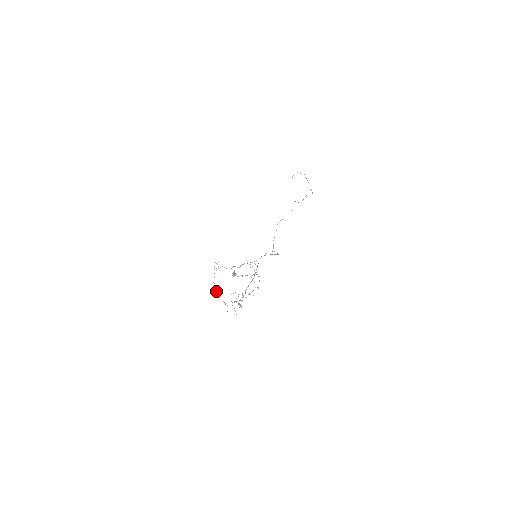
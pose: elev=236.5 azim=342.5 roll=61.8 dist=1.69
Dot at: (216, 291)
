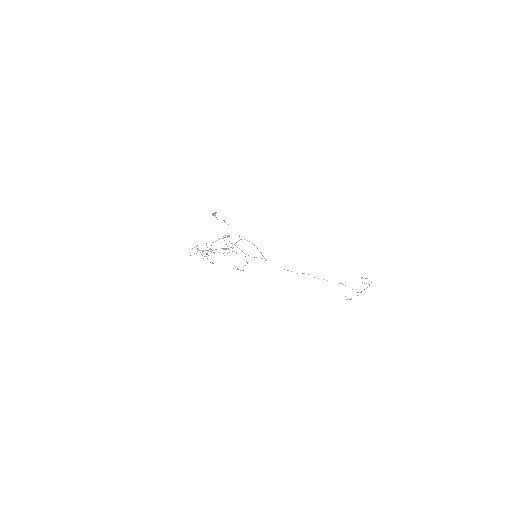
Dot at: occluded
